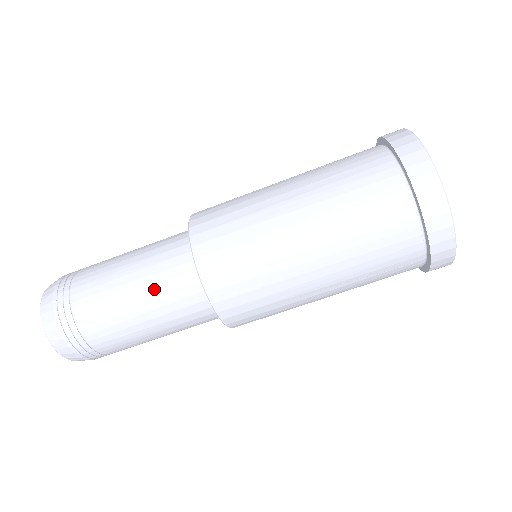
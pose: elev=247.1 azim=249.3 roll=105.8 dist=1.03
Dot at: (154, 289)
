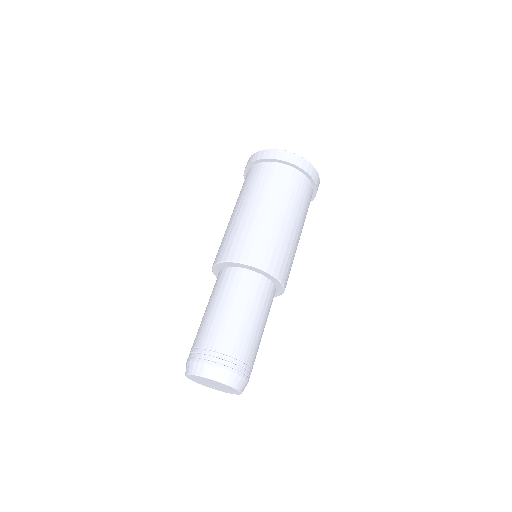
Dot at: (249, 301)
